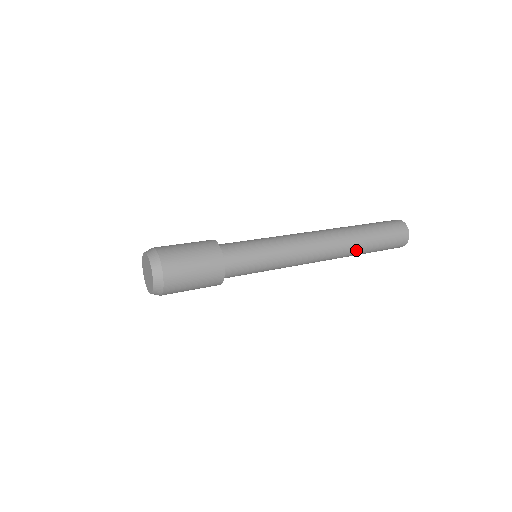
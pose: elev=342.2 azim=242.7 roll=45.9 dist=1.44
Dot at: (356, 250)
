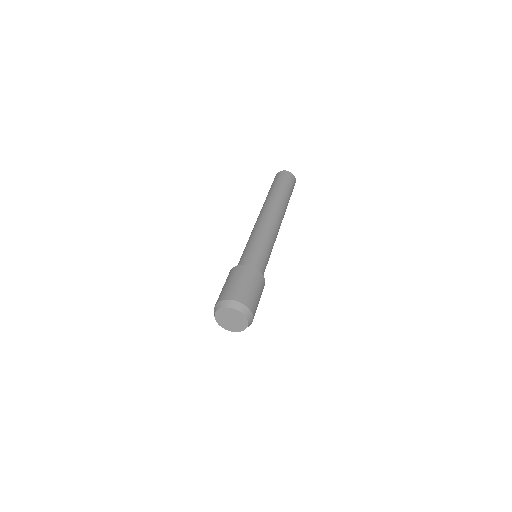
Dot at: (284, 202)
